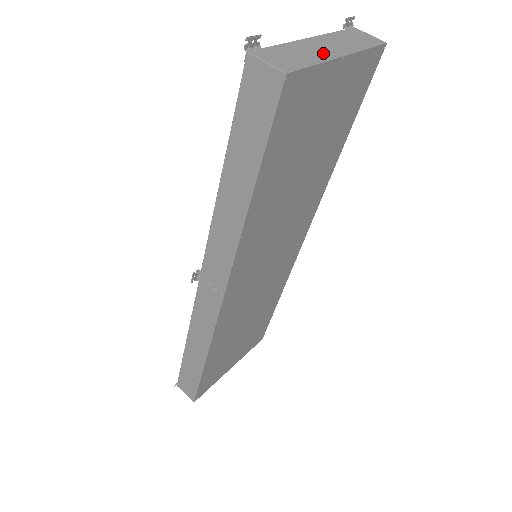
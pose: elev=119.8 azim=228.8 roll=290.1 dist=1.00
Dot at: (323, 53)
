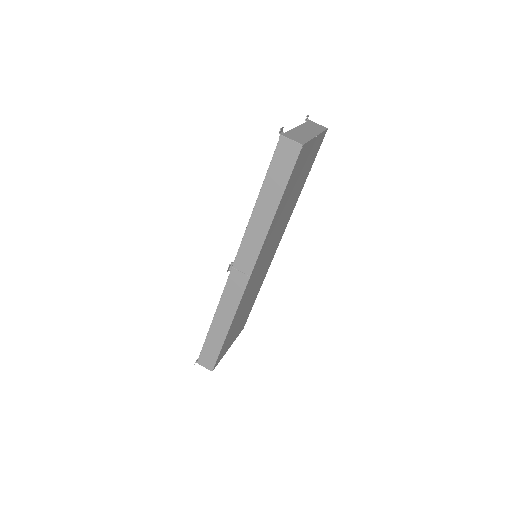
Dot at: (308, 135)
